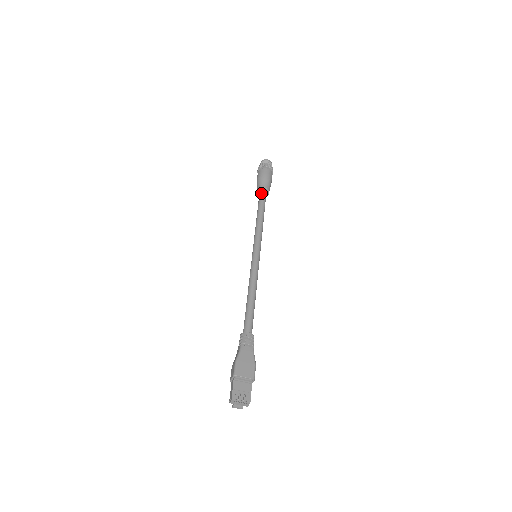
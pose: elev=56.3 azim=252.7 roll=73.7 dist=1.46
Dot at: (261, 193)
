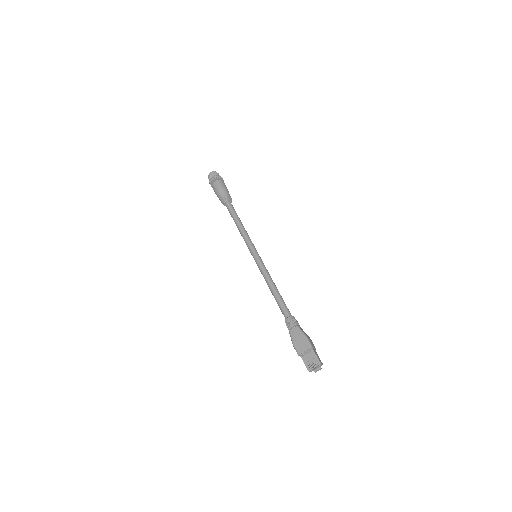
Dot at: (225, 204)
